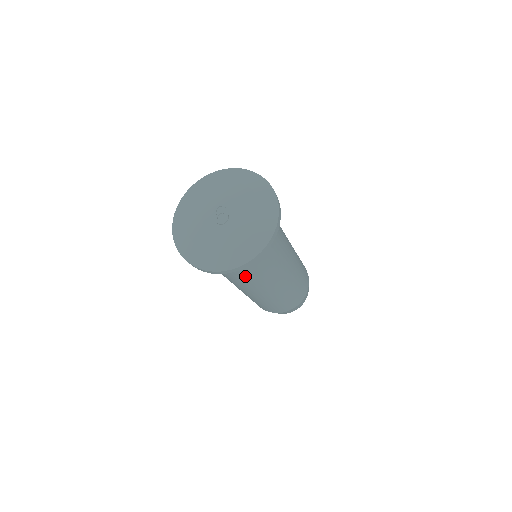
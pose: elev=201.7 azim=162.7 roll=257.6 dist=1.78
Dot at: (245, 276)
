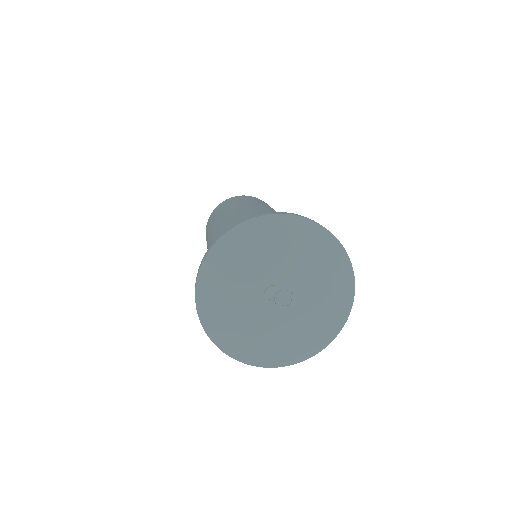
Dot at: occluded
